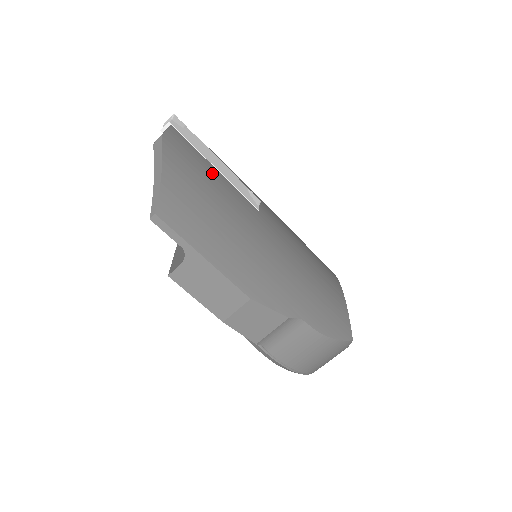
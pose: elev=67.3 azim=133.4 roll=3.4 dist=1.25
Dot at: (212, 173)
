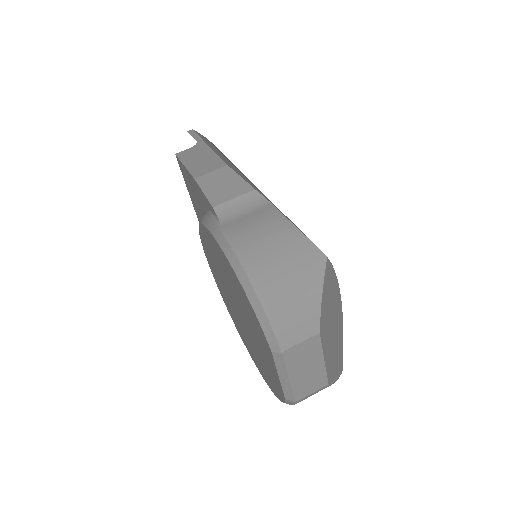
Dot at: occluded
